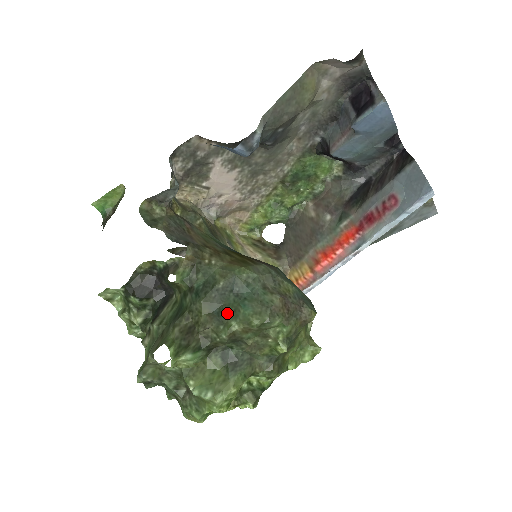
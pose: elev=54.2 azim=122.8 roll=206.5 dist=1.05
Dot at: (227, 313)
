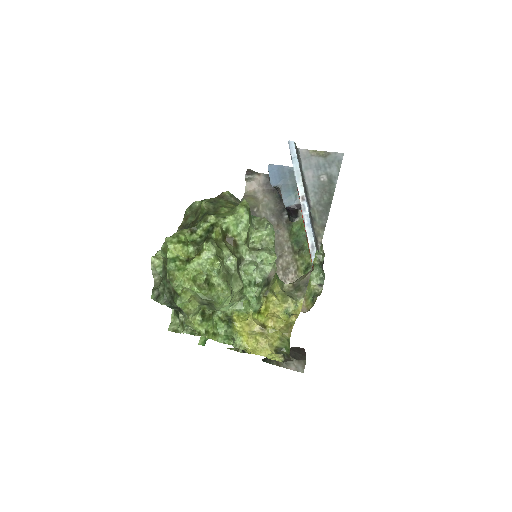
Dot at: occluded
